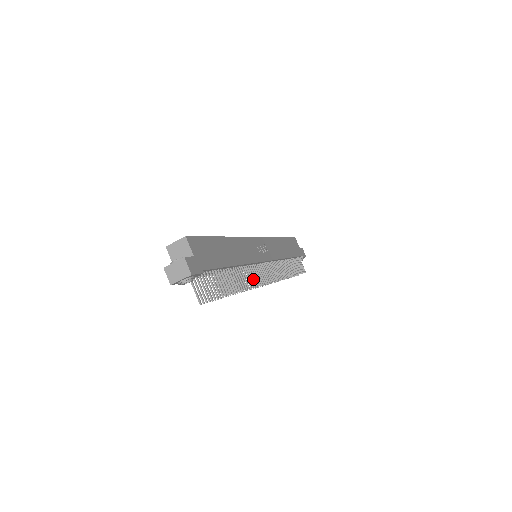
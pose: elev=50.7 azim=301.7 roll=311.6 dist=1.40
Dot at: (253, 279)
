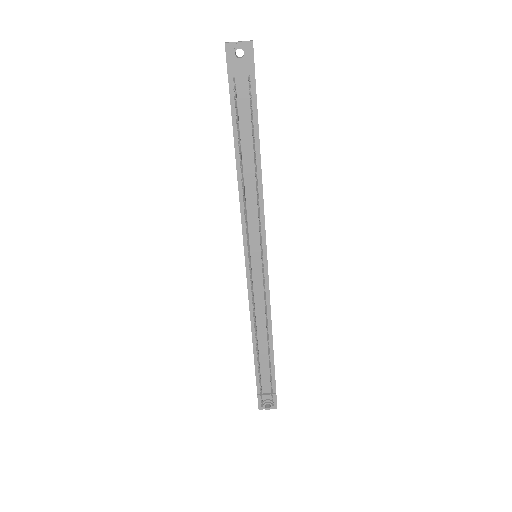
Dot at: (259, 215)
